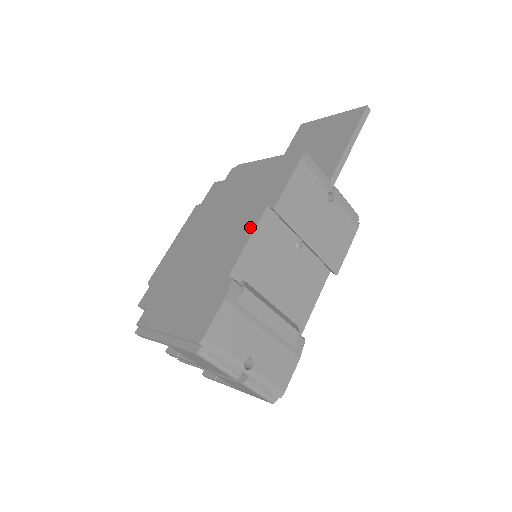
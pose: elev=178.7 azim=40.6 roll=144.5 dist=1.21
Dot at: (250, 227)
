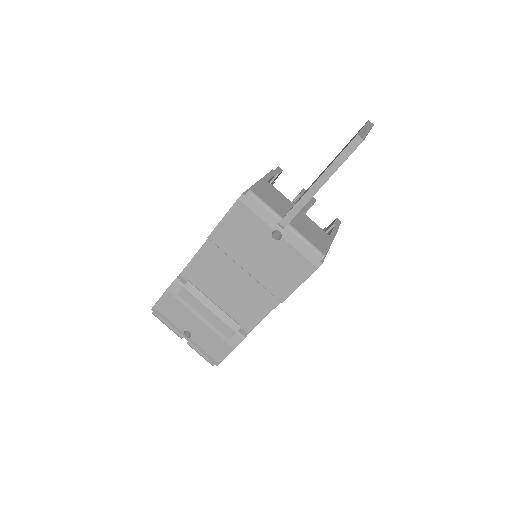
Dot at: occluded
